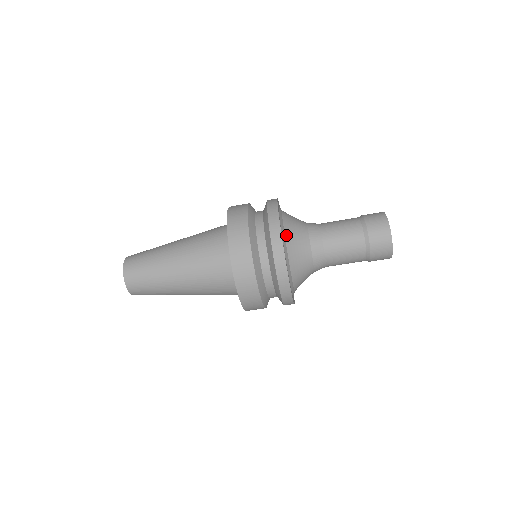
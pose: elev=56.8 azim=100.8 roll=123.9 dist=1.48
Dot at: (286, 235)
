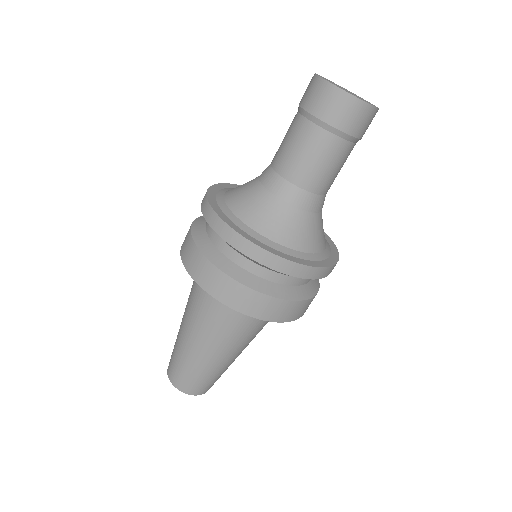
Dot at: (226, 199)
